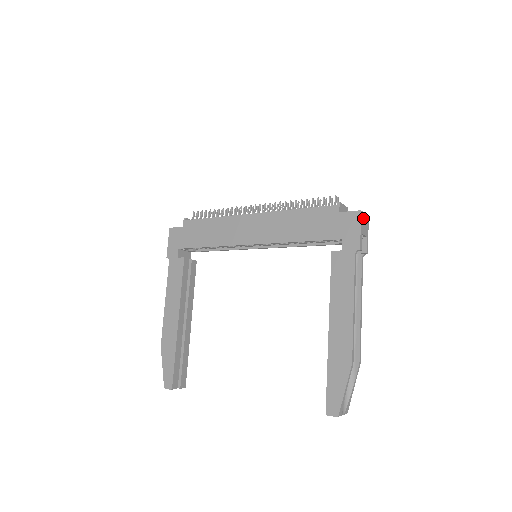
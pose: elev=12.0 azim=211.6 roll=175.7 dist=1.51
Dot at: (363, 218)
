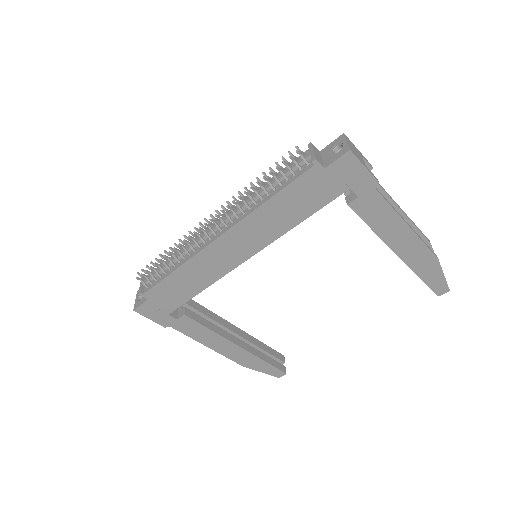
Dot at: (352, 150)
